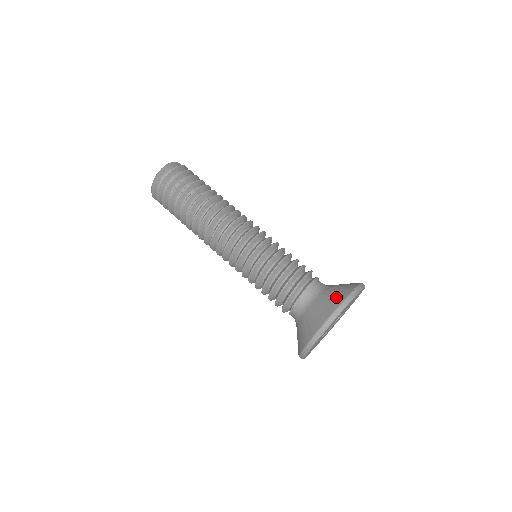
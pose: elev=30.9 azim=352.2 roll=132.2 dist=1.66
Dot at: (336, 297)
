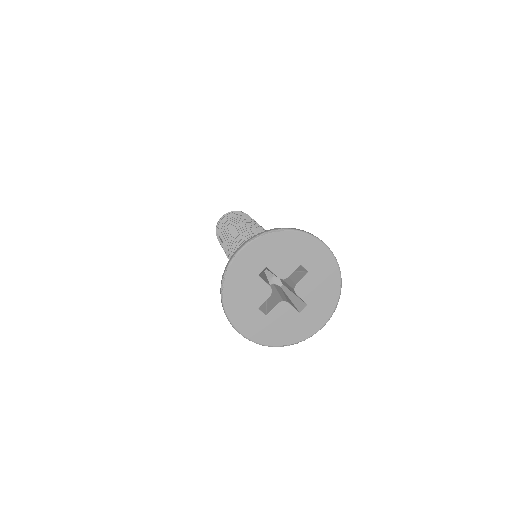
Dot at: occluded
